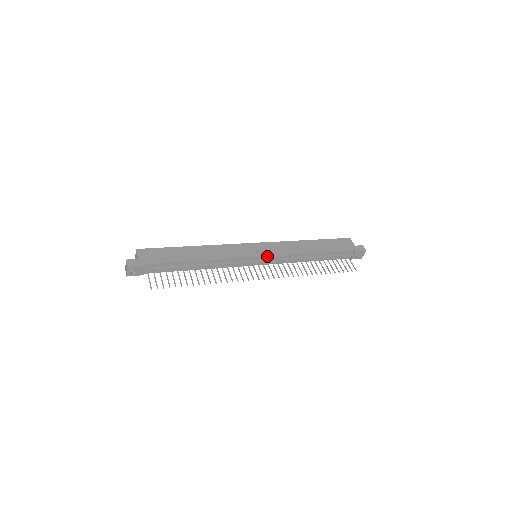
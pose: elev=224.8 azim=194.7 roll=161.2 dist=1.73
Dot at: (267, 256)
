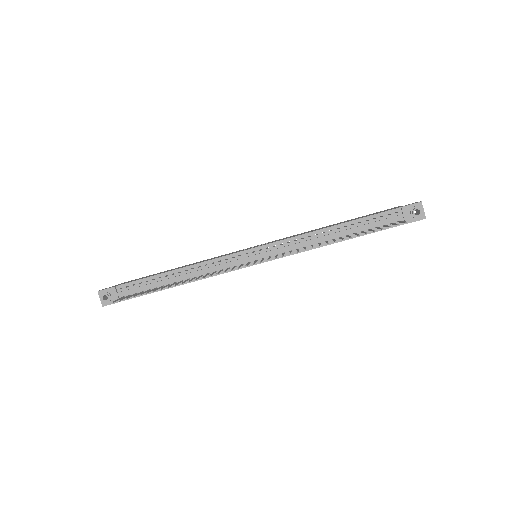
Dot at: (263, 246)
